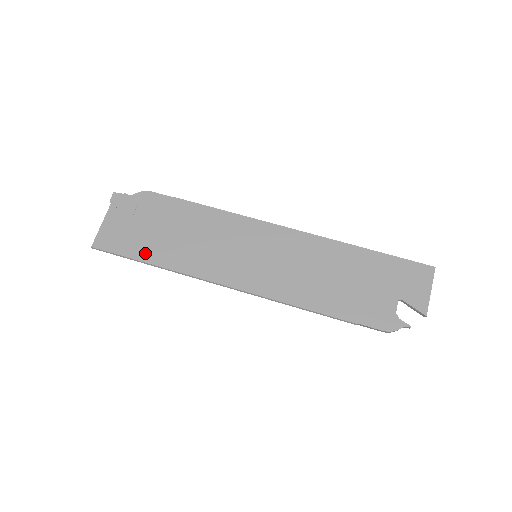
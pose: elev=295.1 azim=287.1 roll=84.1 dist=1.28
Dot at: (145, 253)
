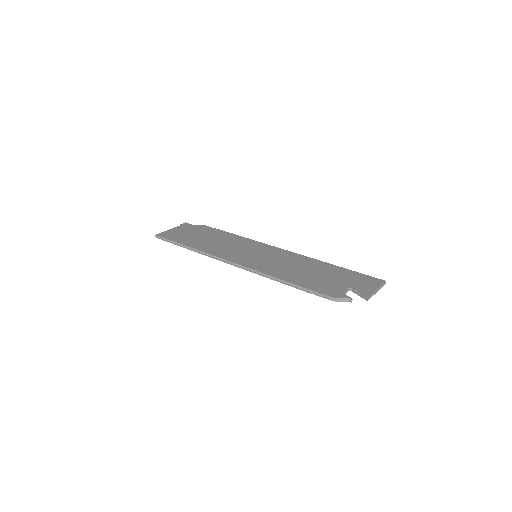
Dot at: (186, 242)
